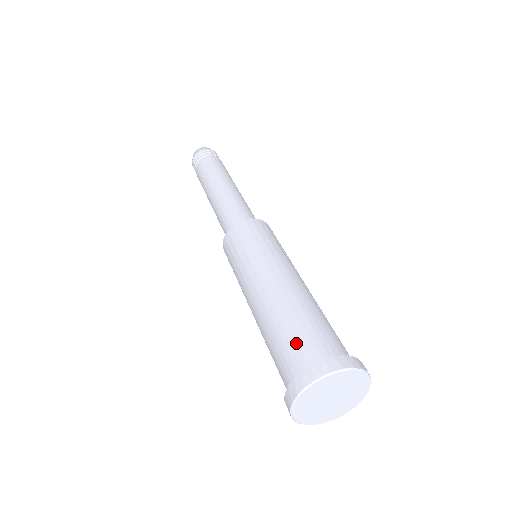
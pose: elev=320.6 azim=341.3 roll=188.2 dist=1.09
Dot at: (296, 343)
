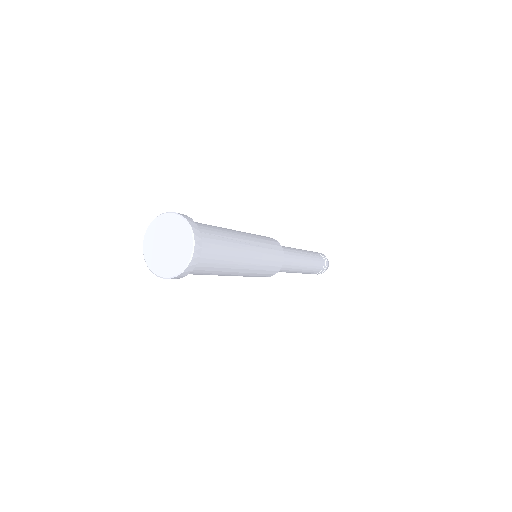
Dot at: occluded
